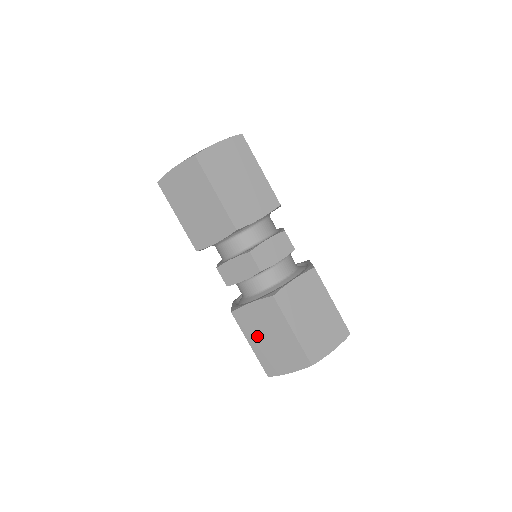
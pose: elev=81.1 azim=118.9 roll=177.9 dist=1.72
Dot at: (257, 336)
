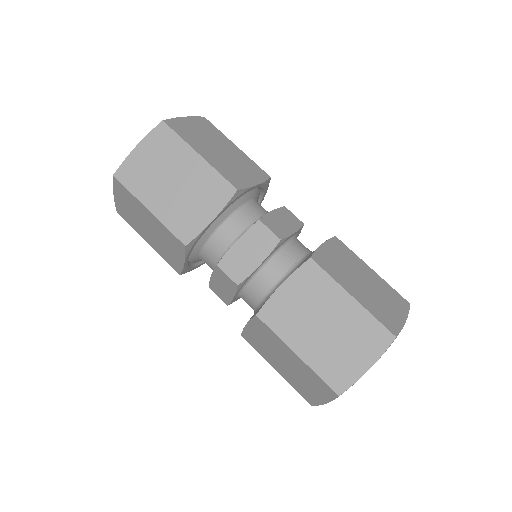
Dot at: (274, 361)
